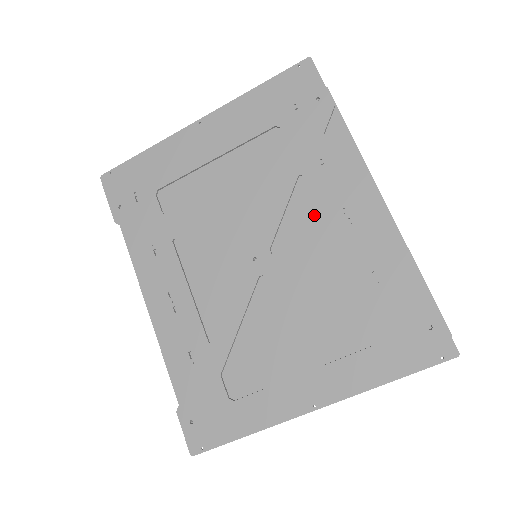
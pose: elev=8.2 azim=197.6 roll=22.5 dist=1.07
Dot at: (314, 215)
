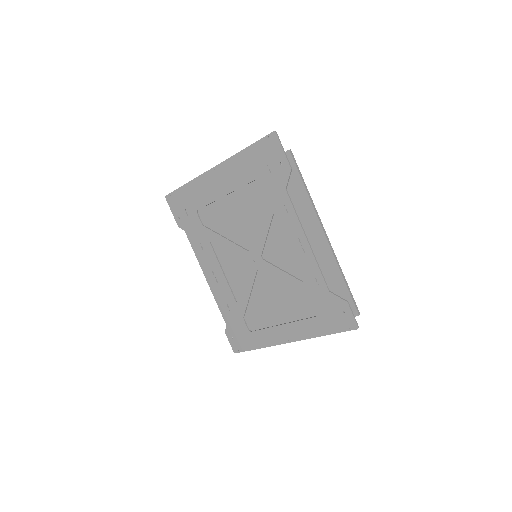
Dot at: occluded
